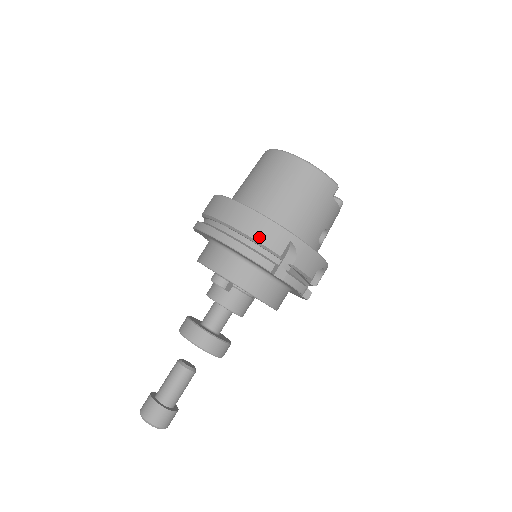
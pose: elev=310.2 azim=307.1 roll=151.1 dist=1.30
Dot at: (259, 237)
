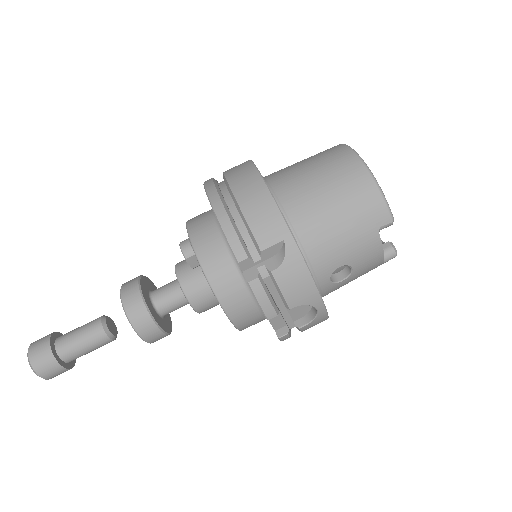
Dot at: (250, 214)
